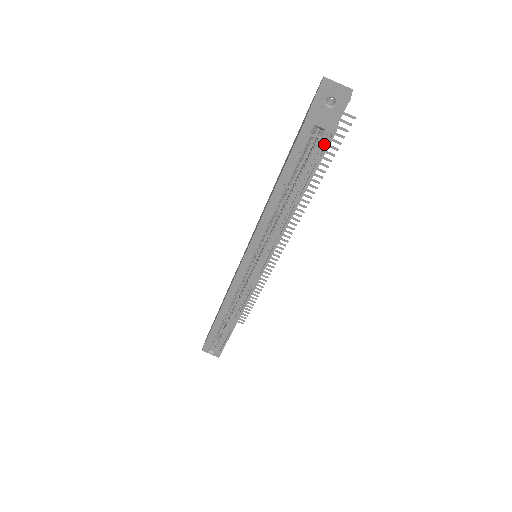
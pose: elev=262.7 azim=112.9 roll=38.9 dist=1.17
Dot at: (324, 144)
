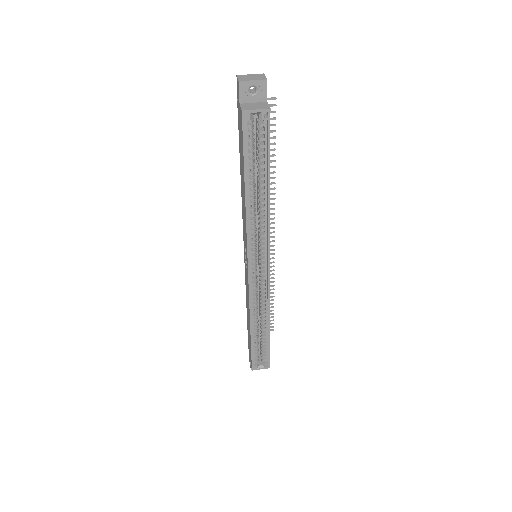
Dot at: (265, 125)
